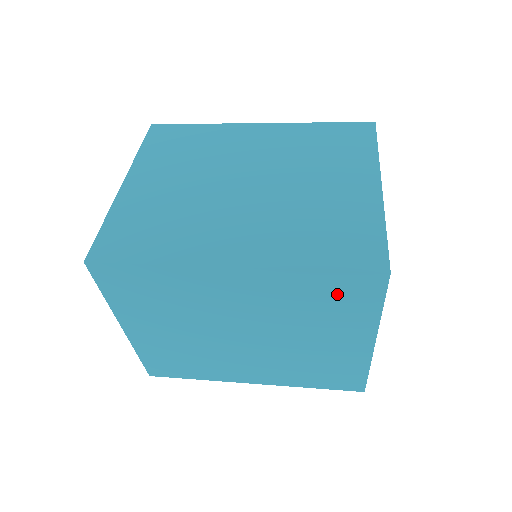
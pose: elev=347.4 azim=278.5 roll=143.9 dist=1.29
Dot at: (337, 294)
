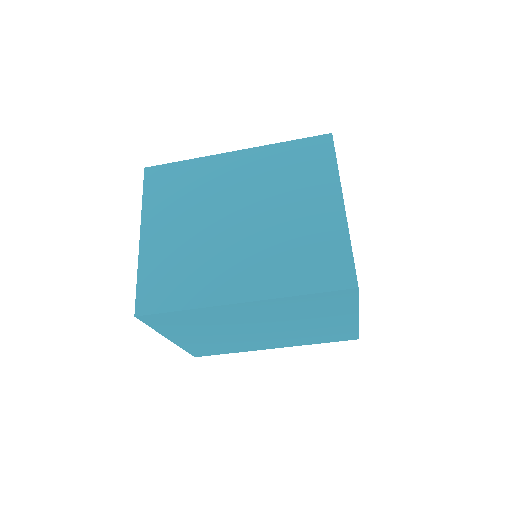
Dot at: (304, 157)
